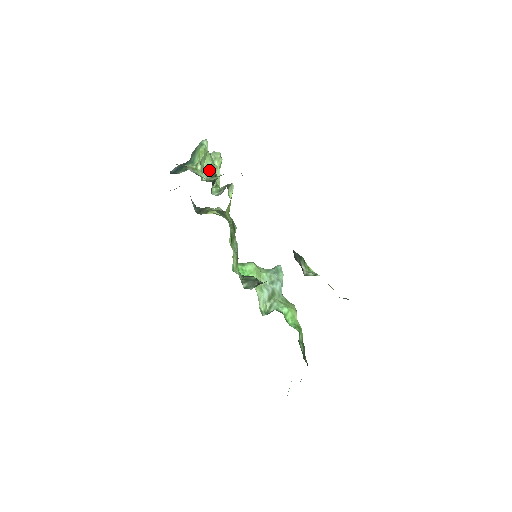
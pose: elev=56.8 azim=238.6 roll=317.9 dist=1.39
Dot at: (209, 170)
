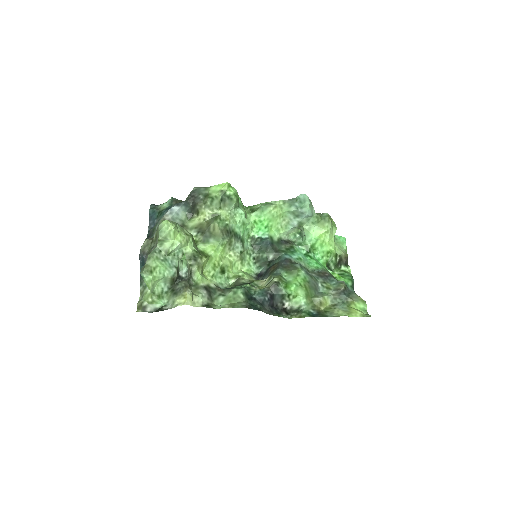
Dot at: (165, 281)
